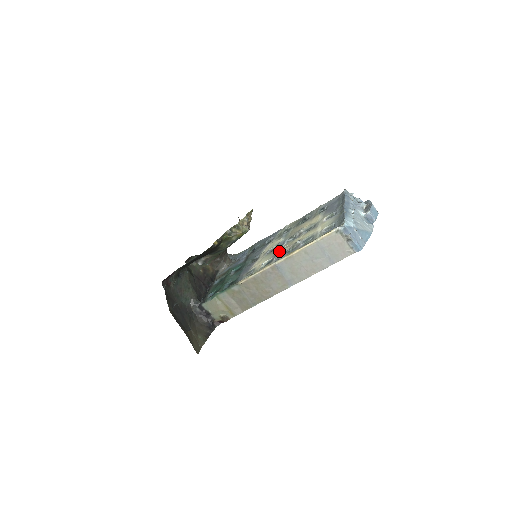
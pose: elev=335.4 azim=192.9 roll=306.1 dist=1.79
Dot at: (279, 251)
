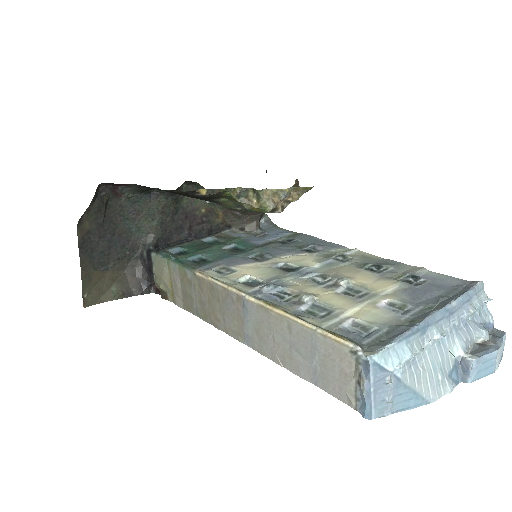
Dot at: (281, 281)
